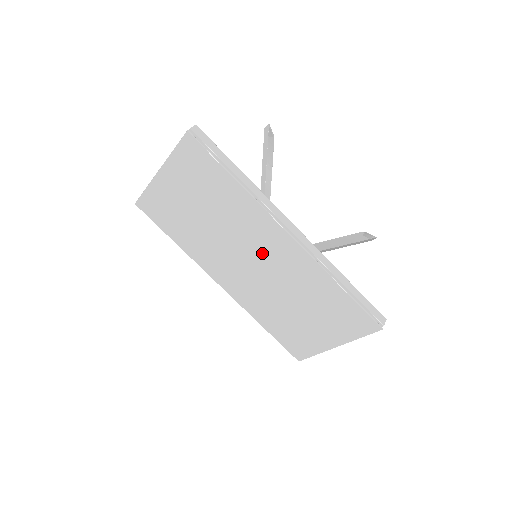
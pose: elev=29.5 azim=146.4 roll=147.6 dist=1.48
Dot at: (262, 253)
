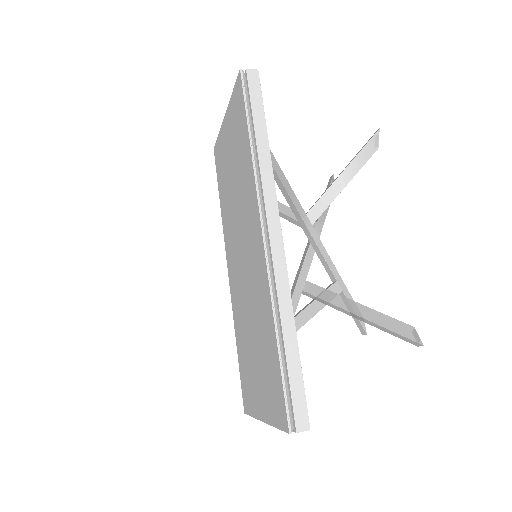
Dot at: (248, 249)
